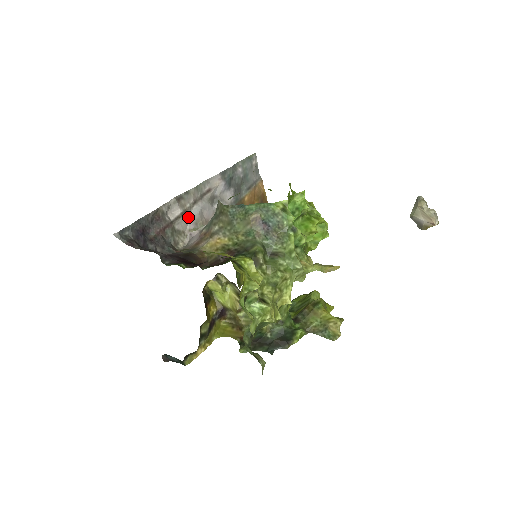
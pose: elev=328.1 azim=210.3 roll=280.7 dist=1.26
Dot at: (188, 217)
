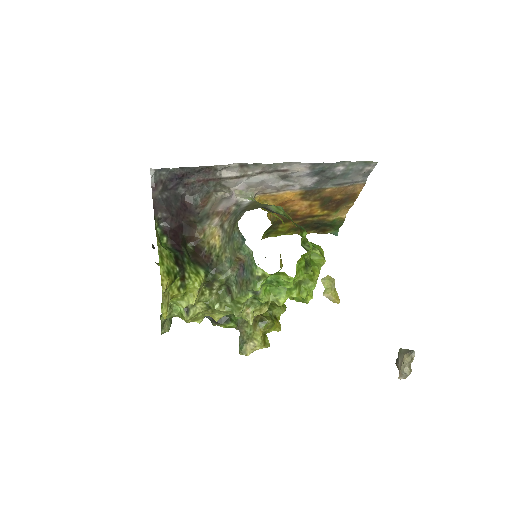
Dot at: (243, 180)
